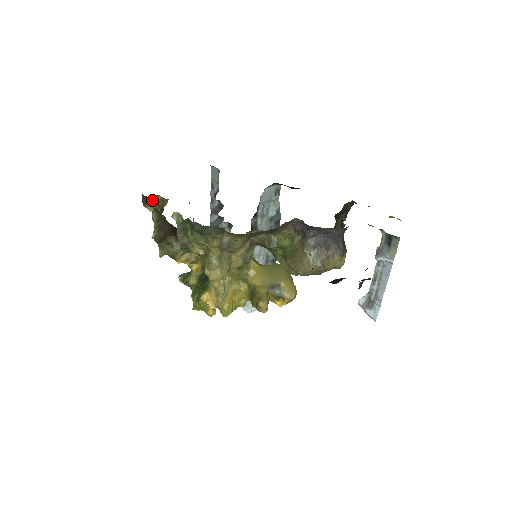
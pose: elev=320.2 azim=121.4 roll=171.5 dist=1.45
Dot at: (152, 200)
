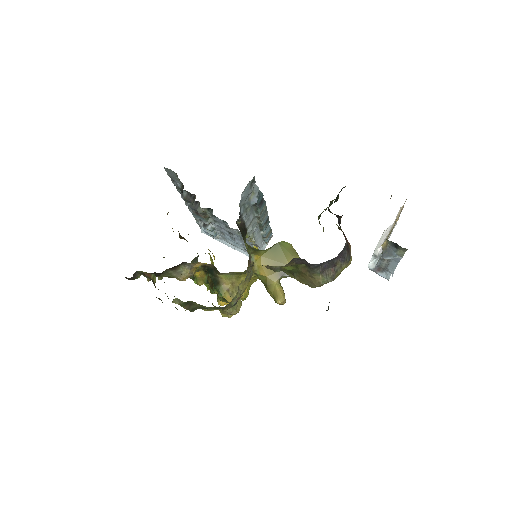
Dot at: (136, 274)
